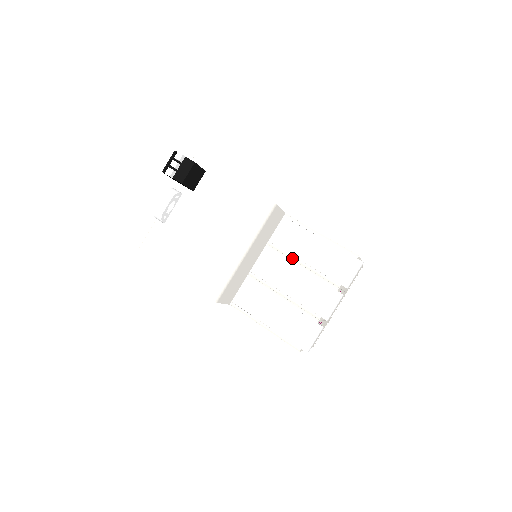
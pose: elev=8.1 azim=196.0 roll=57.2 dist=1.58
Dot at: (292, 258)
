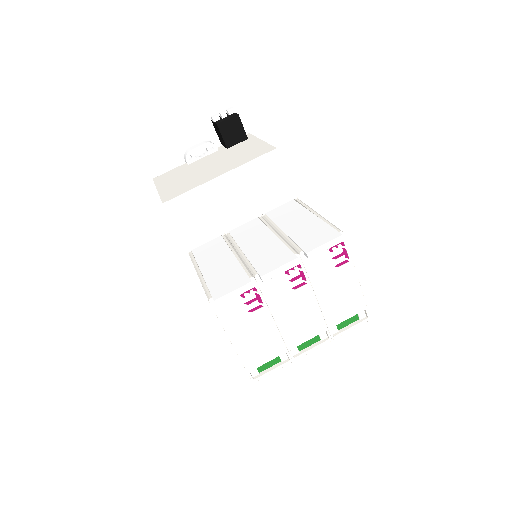
Dot at: (275, 227)
